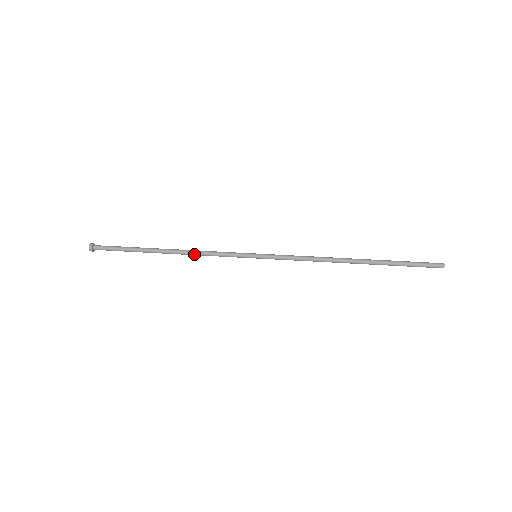
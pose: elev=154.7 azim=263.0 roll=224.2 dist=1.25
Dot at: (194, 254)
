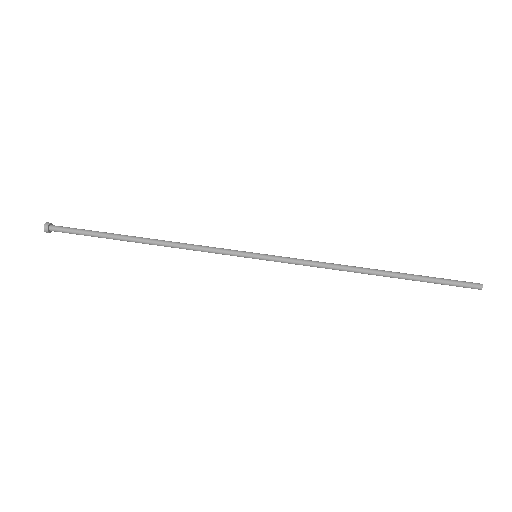
Dot at: (179, 248)
